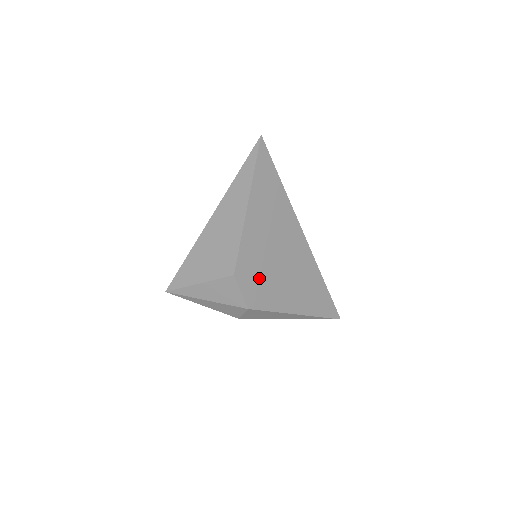
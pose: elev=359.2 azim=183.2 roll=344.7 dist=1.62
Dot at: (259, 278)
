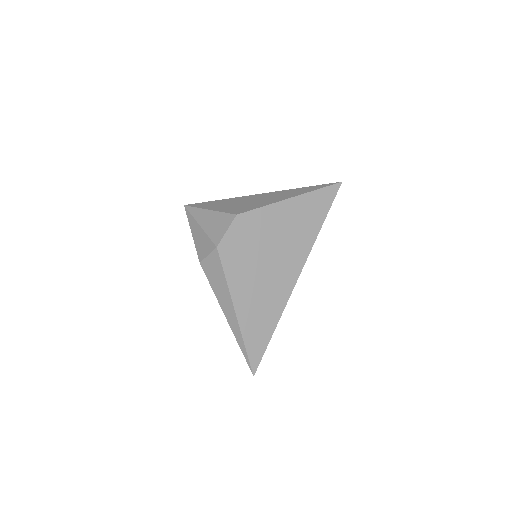
Dot at: (246, 244)
